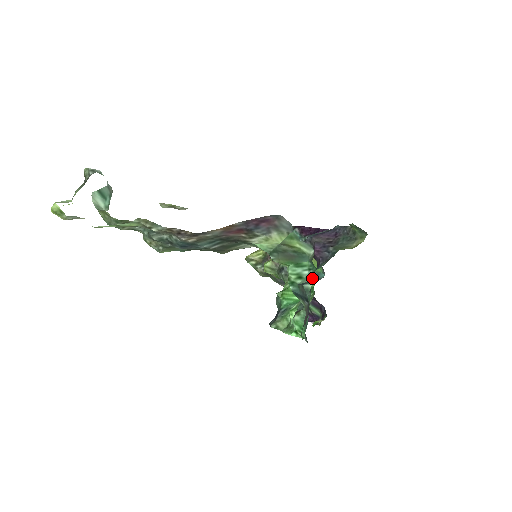
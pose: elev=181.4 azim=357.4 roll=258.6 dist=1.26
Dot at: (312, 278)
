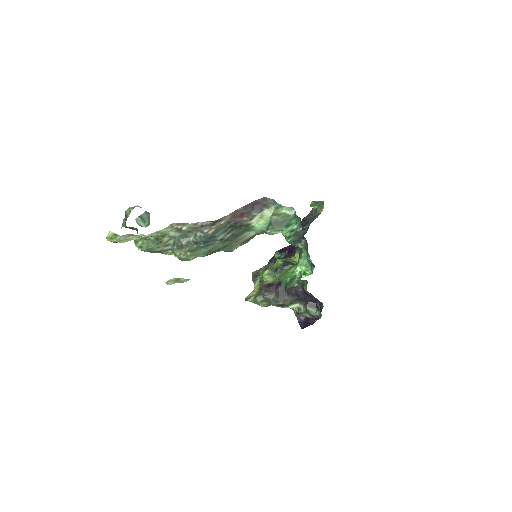
Dot at: (300, 224)
